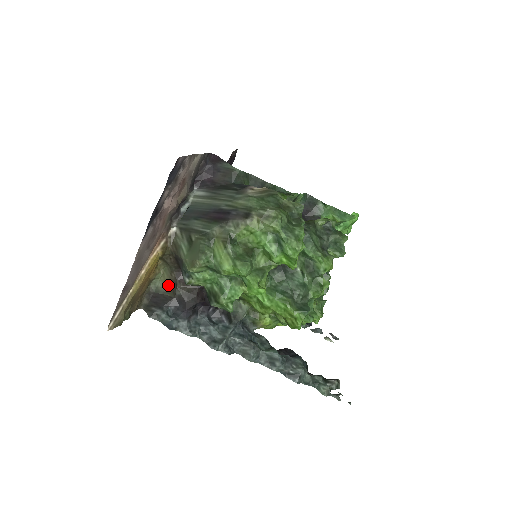
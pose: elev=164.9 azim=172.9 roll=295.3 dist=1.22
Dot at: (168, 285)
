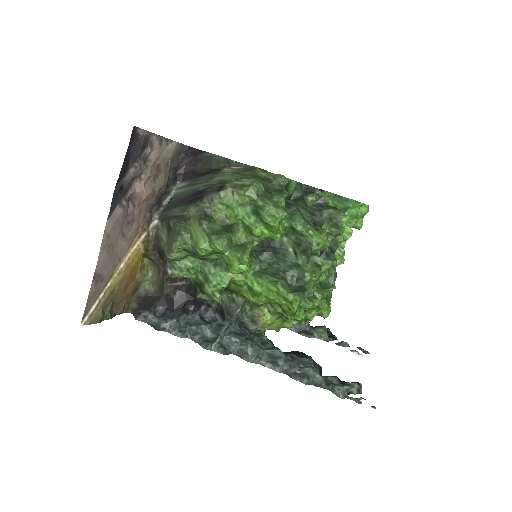
Dot at: (156, 286)
